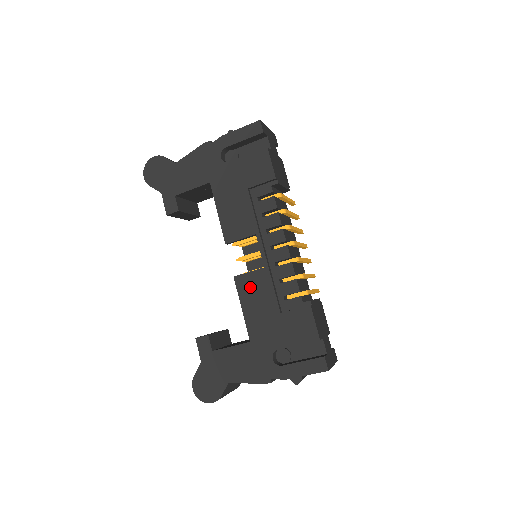
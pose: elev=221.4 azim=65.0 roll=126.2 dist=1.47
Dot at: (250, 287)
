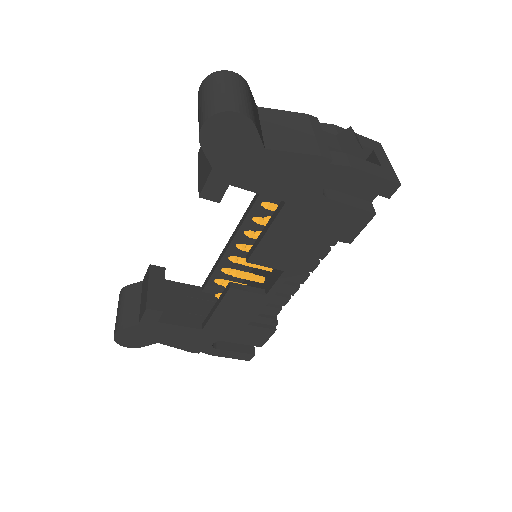
Dot at: (239, 301)
